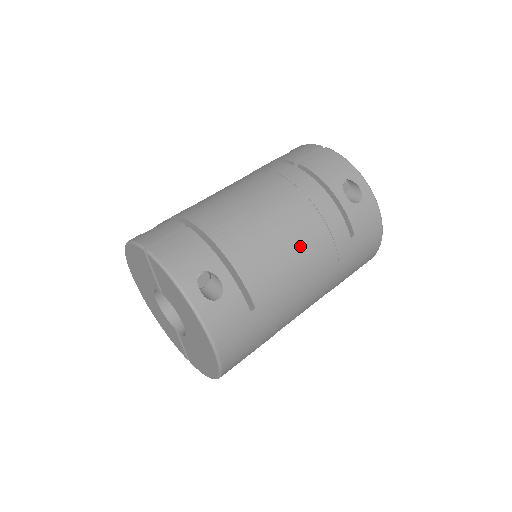
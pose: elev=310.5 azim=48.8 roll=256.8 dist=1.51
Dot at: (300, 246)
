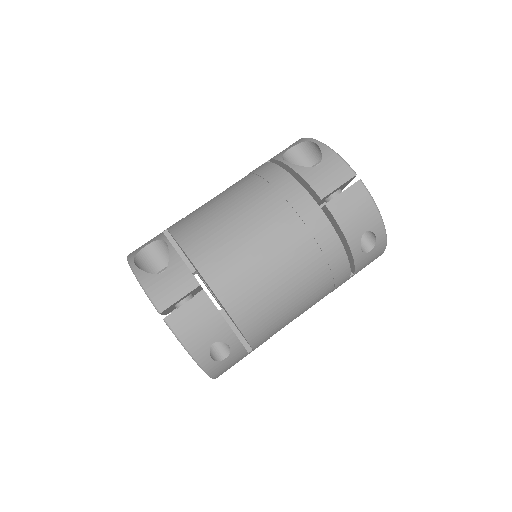
Dot at: (304, 301)
